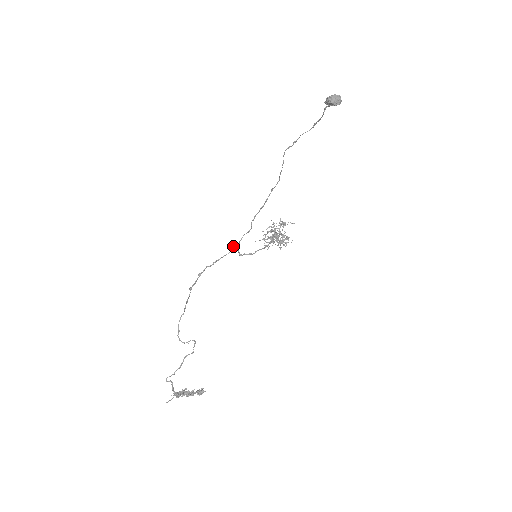
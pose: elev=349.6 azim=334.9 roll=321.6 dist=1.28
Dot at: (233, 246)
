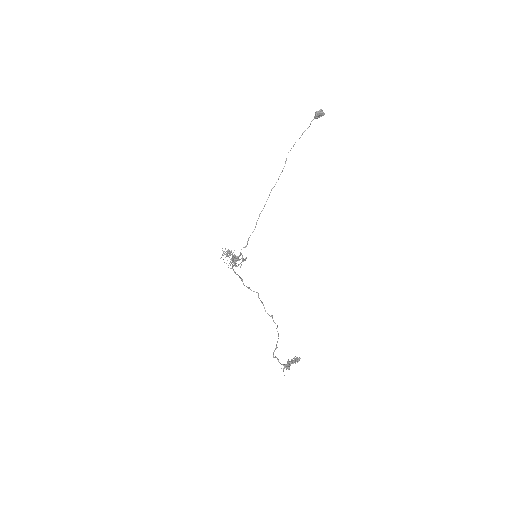
Dot at: (241, 249)
